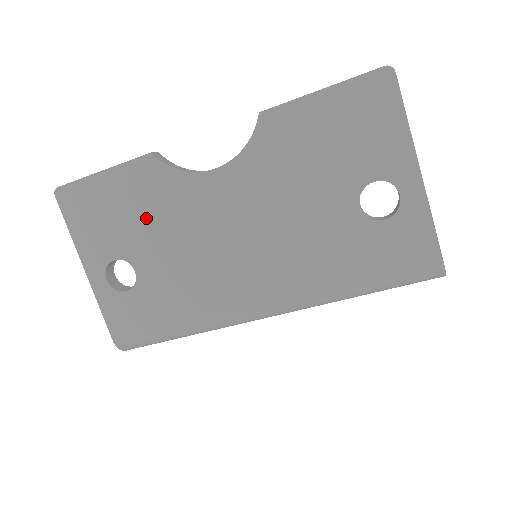
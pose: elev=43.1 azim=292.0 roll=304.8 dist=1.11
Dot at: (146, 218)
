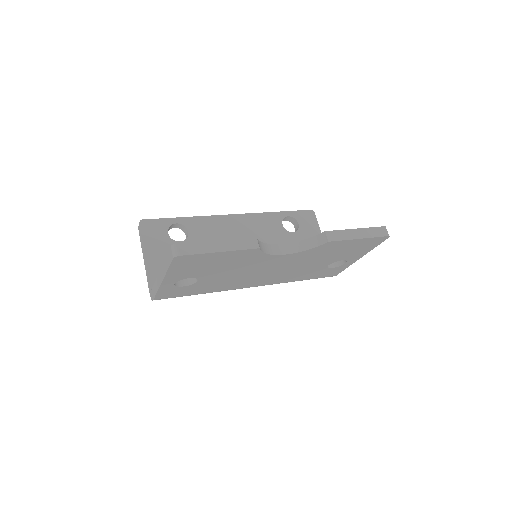
Dot at: (227, 267)
